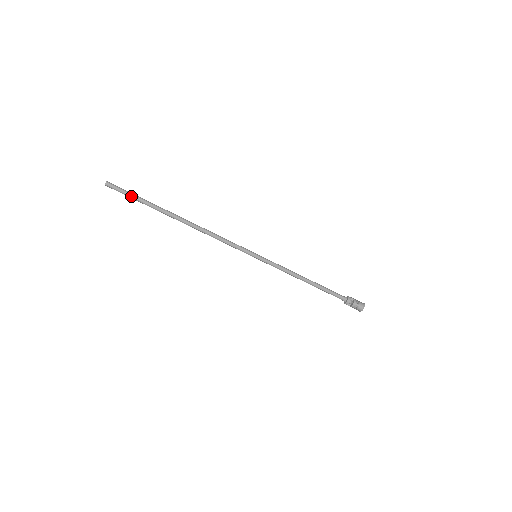
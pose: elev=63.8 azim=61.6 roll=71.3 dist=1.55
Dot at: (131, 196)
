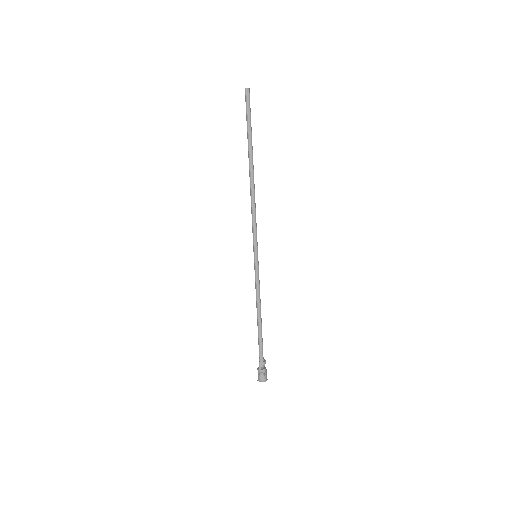
Dot at: (250, 116)
